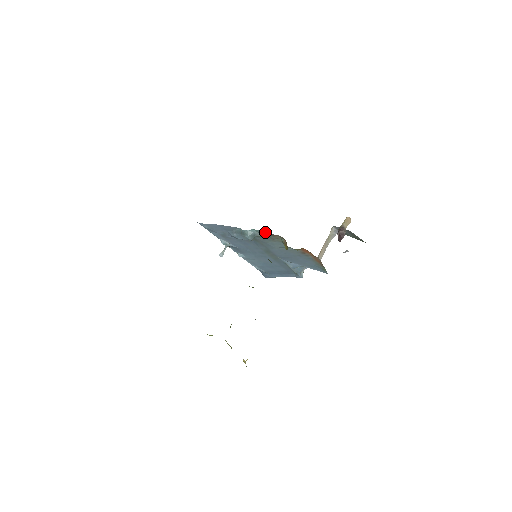
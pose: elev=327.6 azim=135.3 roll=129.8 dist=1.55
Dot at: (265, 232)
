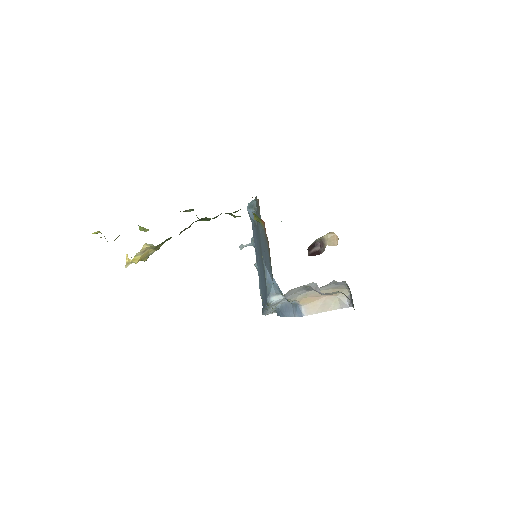
Dot at: occluded
